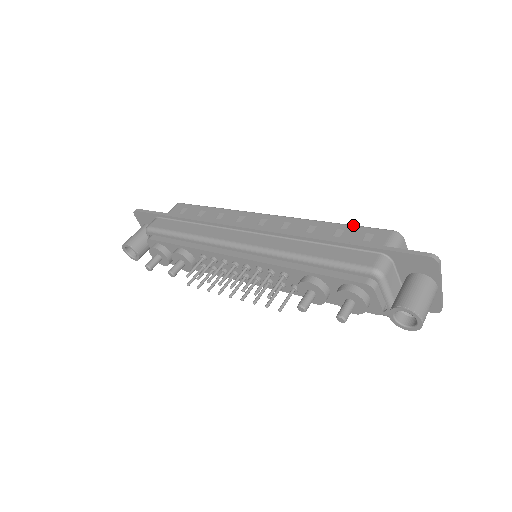
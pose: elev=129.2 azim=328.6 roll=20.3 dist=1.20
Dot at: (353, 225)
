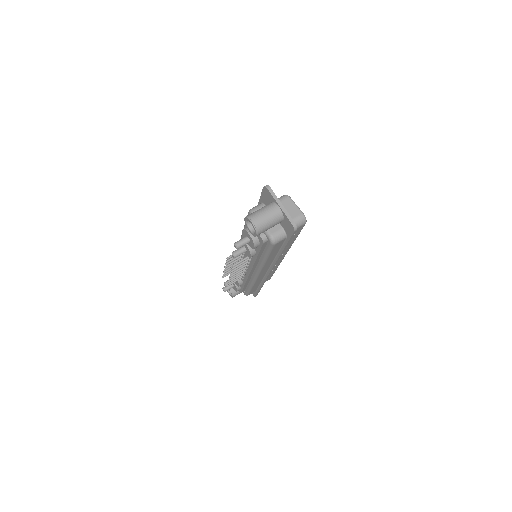
Dot at: occluded
